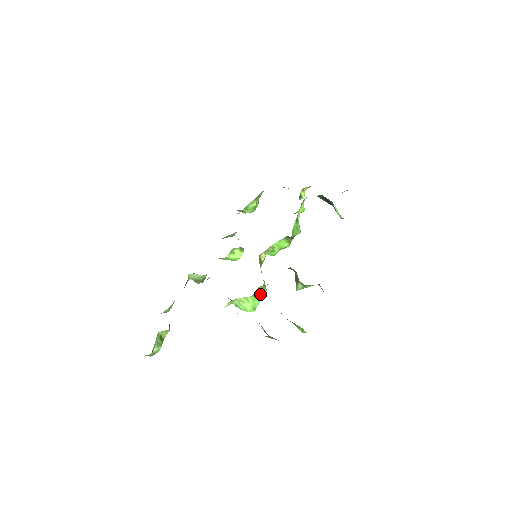
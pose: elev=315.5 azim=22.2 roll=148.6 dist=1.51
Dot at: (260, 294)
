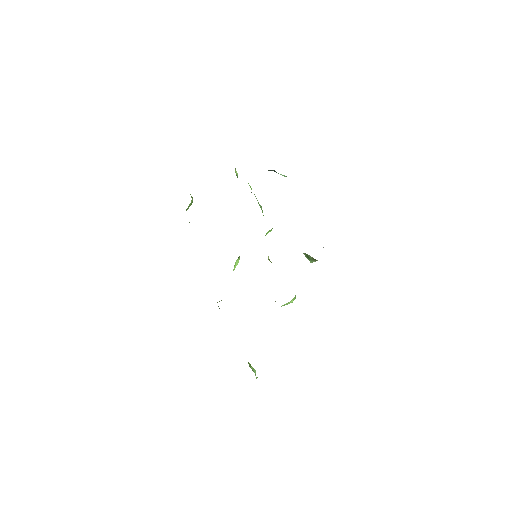
Dot at: occluded
